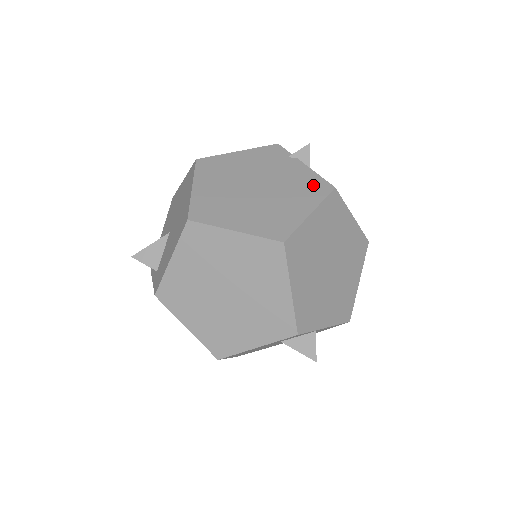
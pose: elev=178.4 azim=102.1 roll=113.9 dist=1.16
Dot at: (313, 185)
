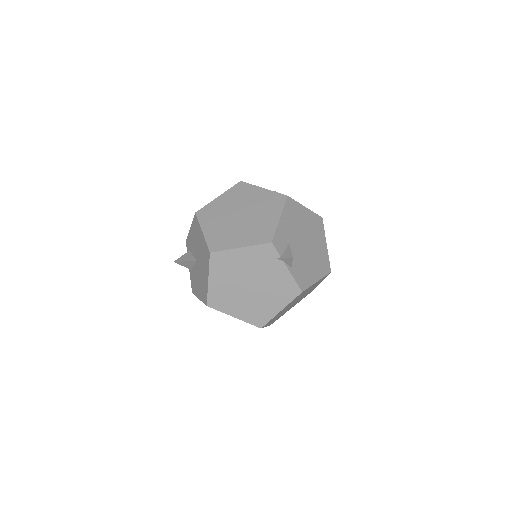
Dot at: (288, 289)
